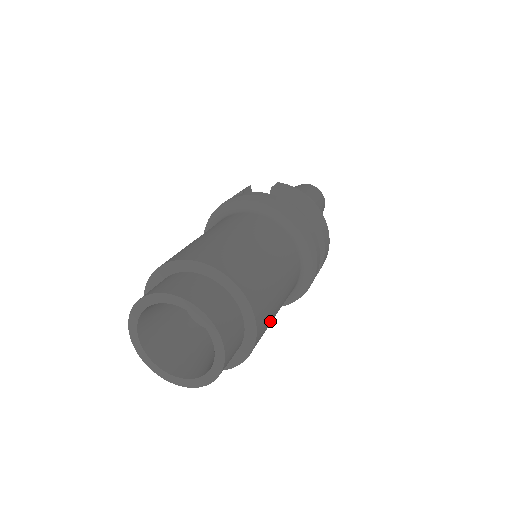
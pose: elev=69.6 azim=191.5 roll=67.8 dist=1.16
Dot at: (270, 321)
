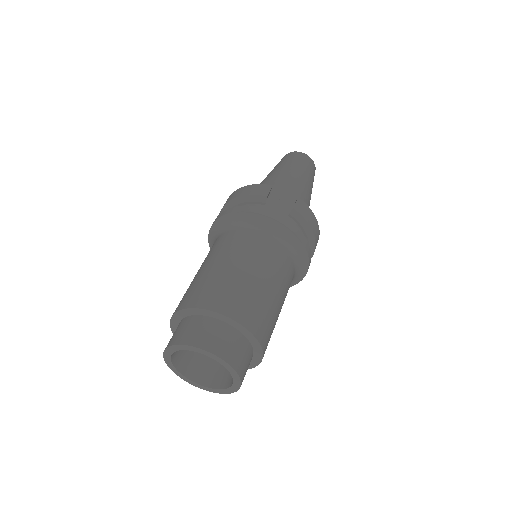
Dot at: occluded
